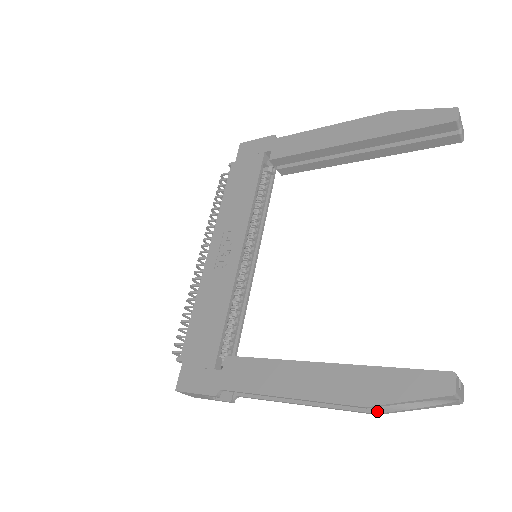
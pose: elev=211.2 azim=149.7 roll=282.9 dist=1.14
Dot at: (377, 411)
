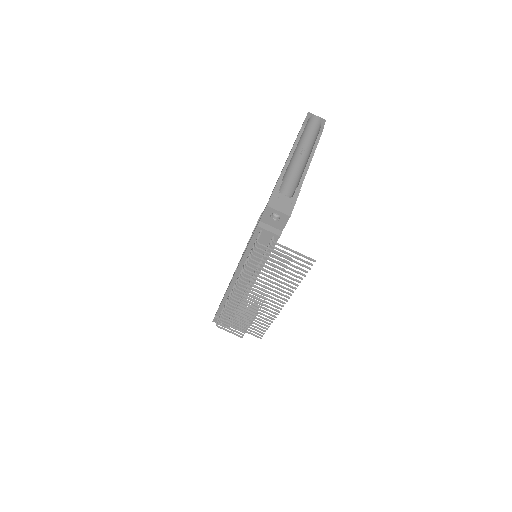
Dot at: (318, 133)
